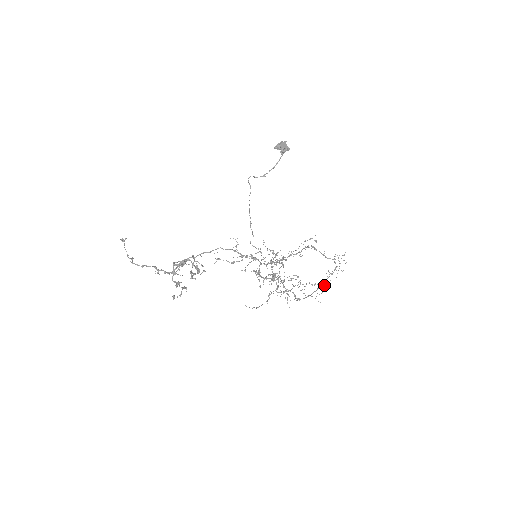
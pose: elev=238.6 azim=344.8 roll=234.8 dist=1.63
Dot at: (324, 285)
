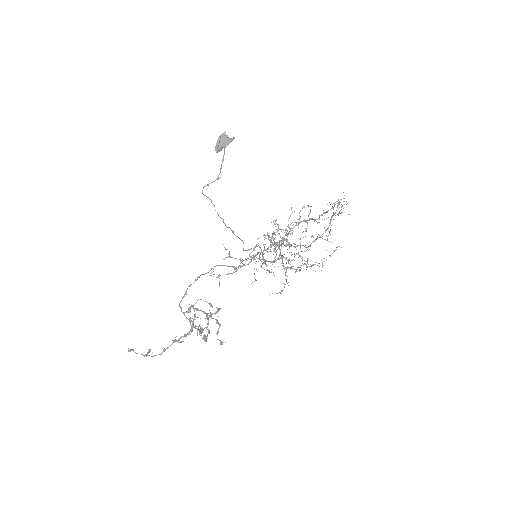
Dot at: (330, 224)
